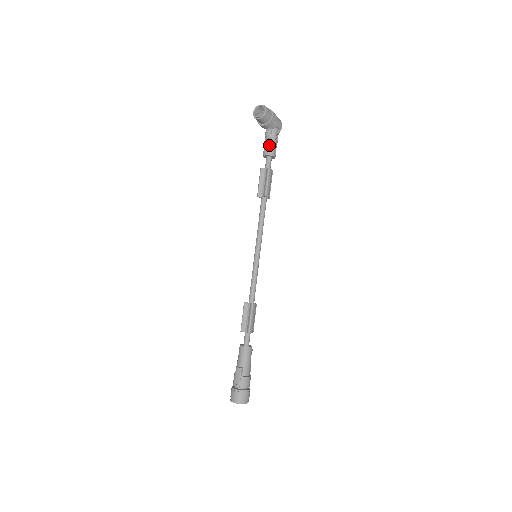
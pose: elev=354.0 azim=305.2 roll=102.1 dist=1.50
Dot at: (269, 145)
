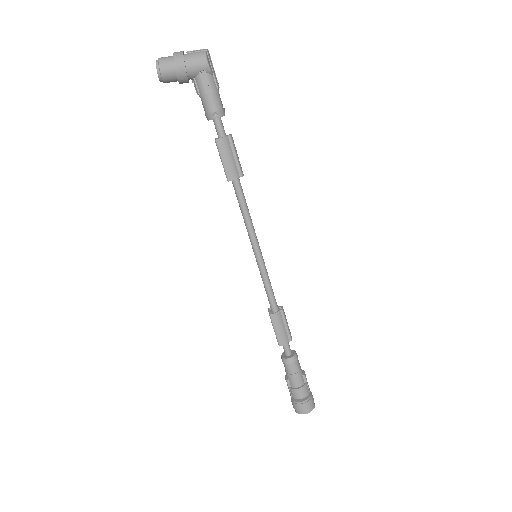
Dot at: (203, 105)
